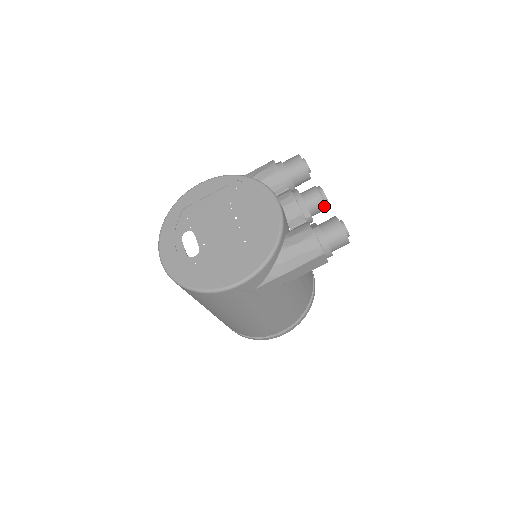
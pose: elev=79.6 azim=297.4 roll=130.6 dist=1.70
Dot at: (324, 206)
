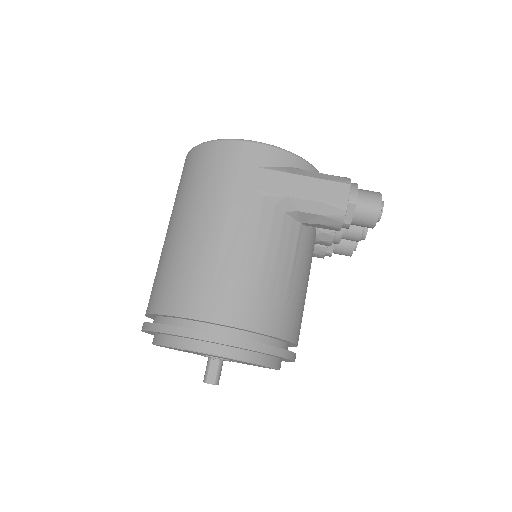
Dot at: occluded
